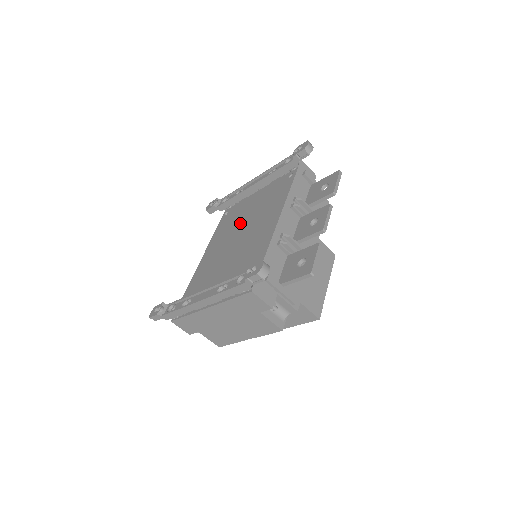
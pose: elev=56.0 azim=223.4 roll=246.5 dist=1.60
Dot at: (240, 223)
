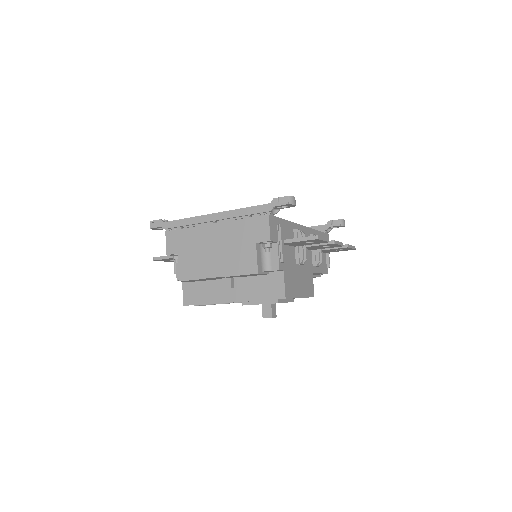
Dot at: occluded
